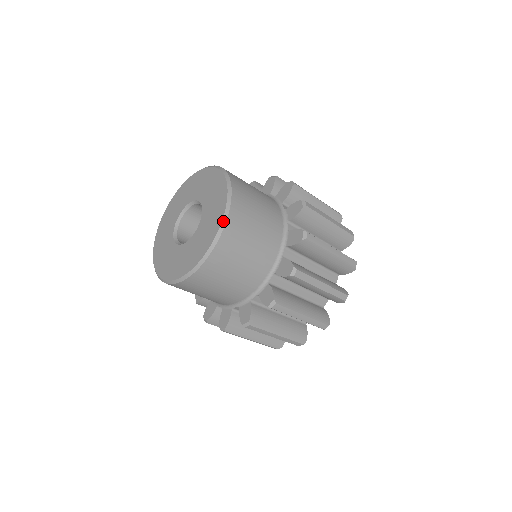
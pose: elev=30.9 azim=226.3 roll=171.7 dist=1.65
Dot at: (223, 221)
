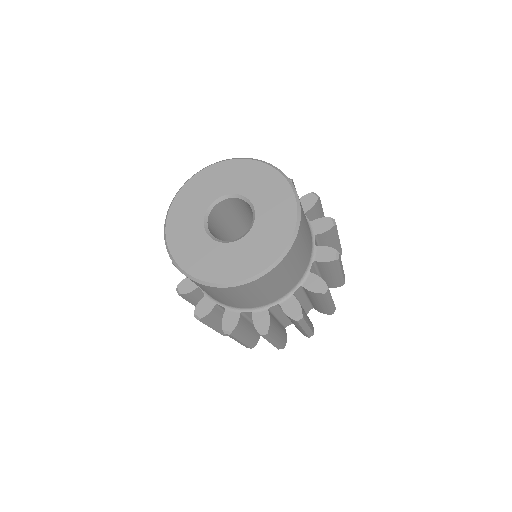
Dot at: (278, 260)
